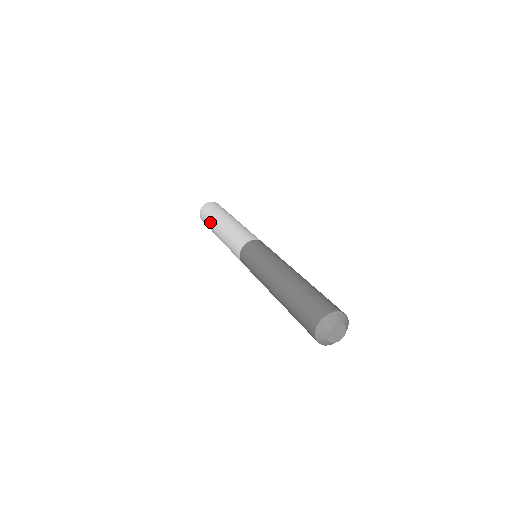
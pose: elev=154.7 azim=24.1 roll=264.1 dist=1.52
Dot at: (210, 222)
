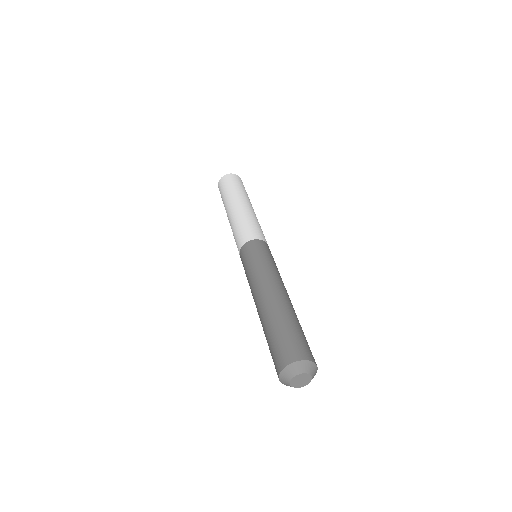
Dot at: (227, 195)
